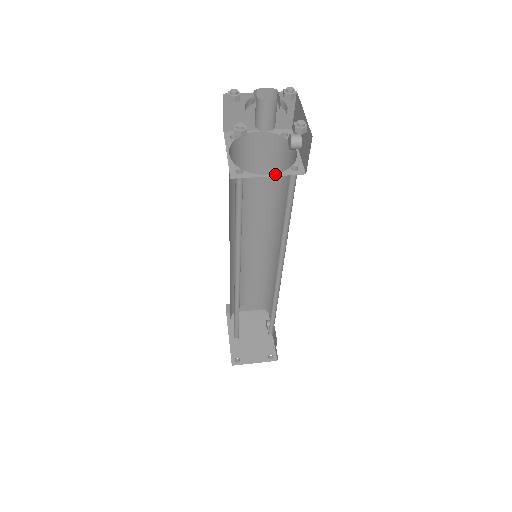
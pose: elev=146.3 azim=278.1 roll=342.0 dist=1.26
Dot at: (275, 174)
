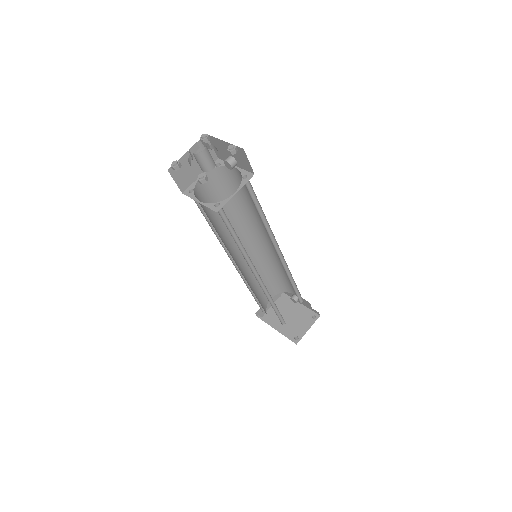
Dot at: (238, 189)
